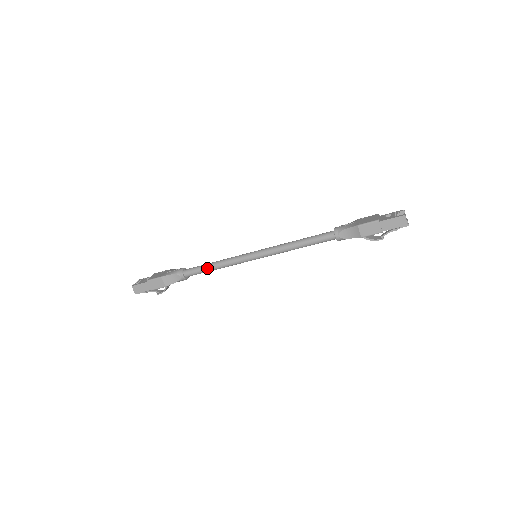
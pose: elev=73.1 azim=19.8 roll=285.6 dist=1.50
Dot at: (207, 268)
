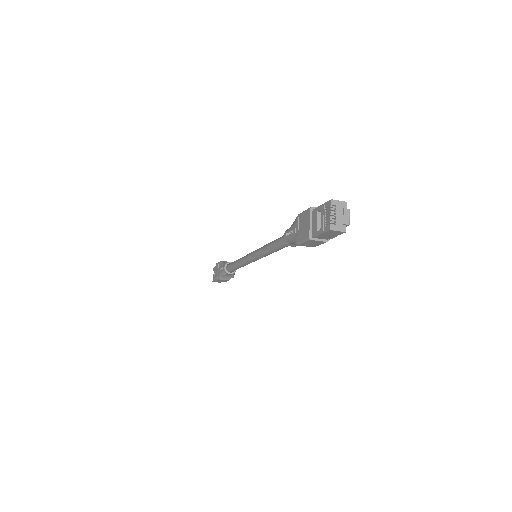
Dot at: (237, 268)
